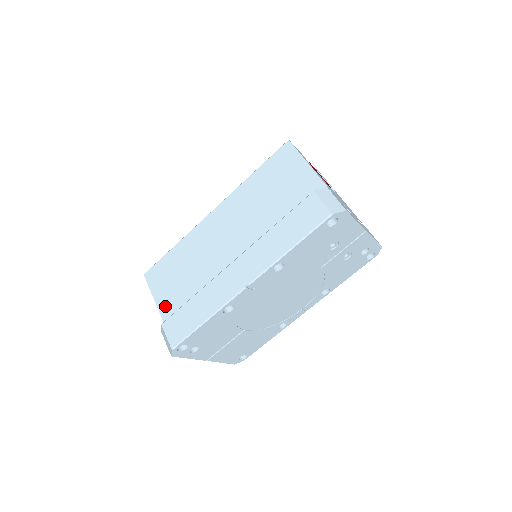
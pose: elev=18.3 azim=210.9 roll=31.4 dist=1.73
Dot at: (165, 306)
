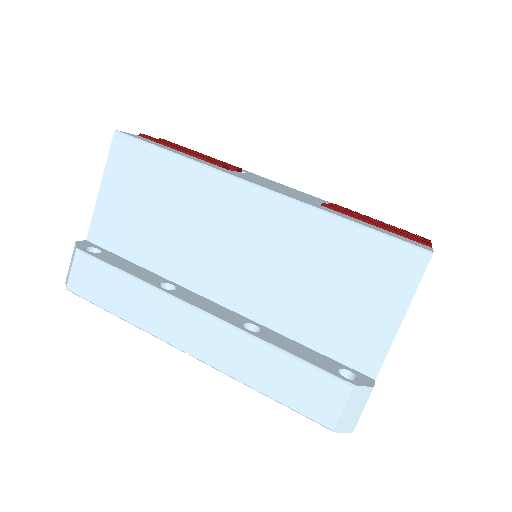
Dot at: (106, 209)
